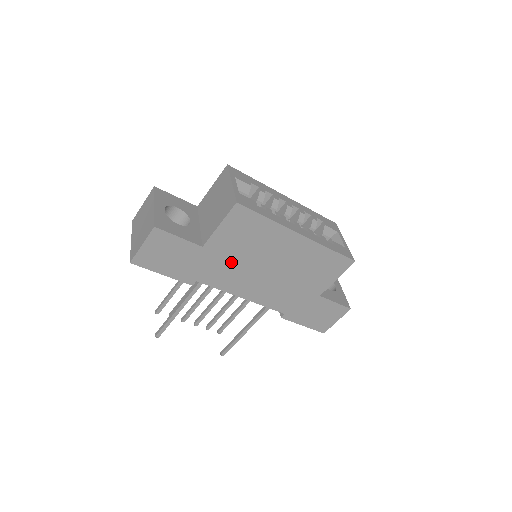
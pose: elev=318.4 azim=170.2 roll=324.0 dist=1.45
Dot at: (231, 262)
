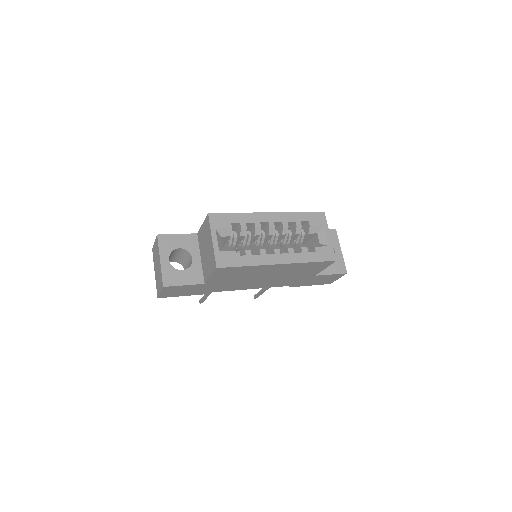
Dot at: (231, 282)
